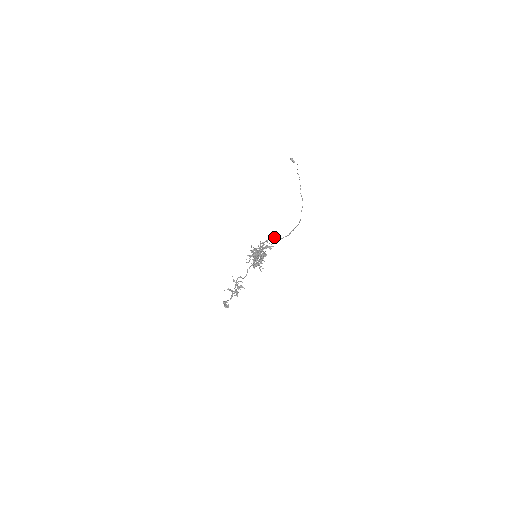
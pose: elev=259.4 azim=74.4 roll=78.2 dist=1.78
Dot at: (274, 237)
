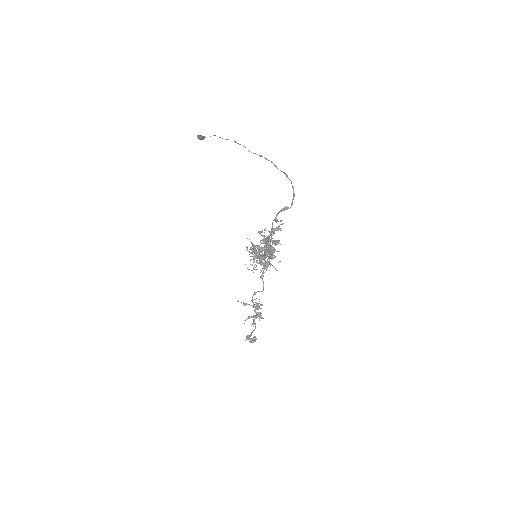
Dot at: (283, 208)
